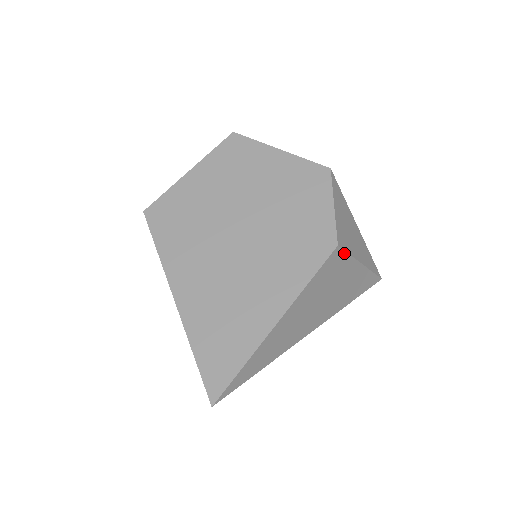
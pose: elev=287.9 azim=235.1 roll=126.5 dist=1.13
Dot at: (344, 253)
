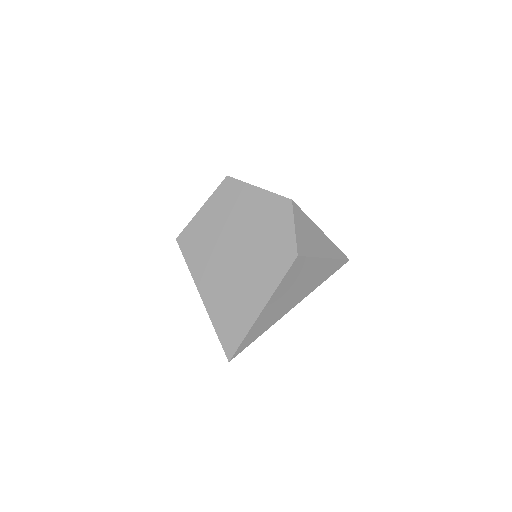
Dot at: (305, 258)
